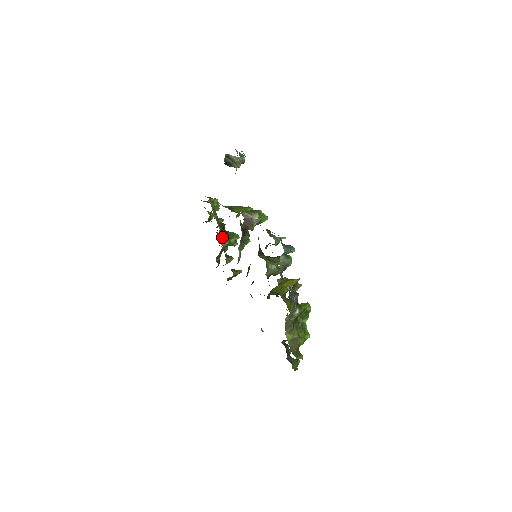
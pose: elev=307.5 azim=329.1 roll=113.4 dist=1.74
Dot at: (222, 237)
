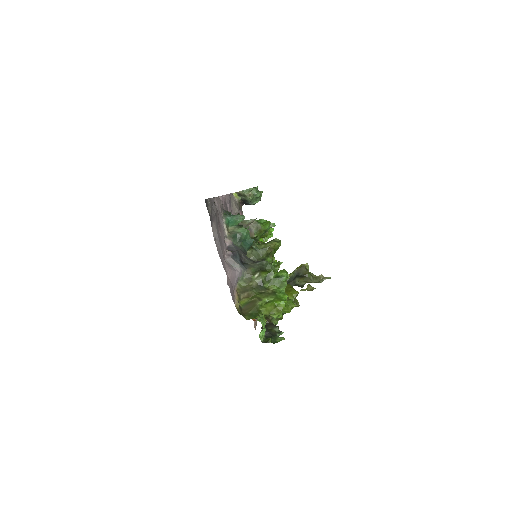
Dot at: occluded
